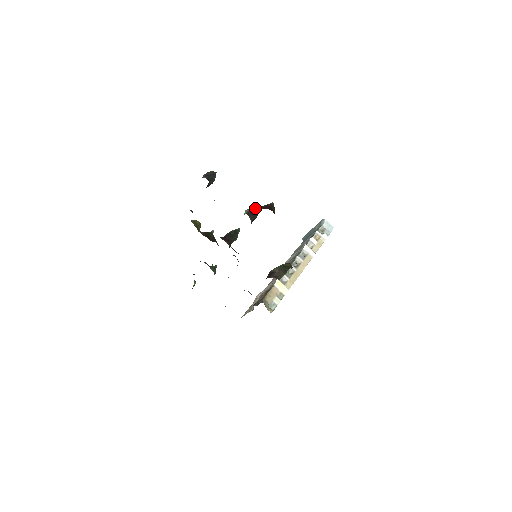
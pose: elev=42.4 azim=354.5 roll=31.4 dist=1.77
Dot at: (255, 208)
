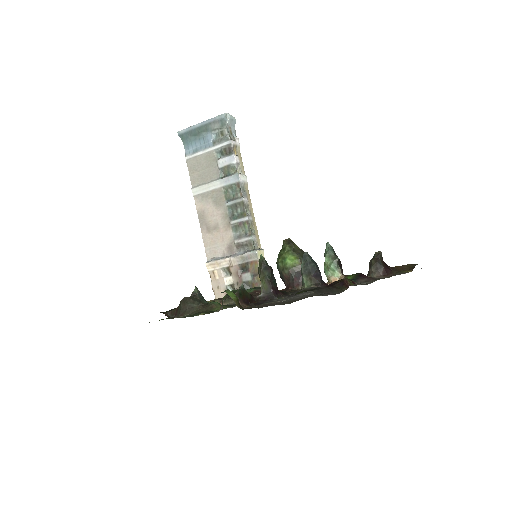
Dot at: (334, 253)
